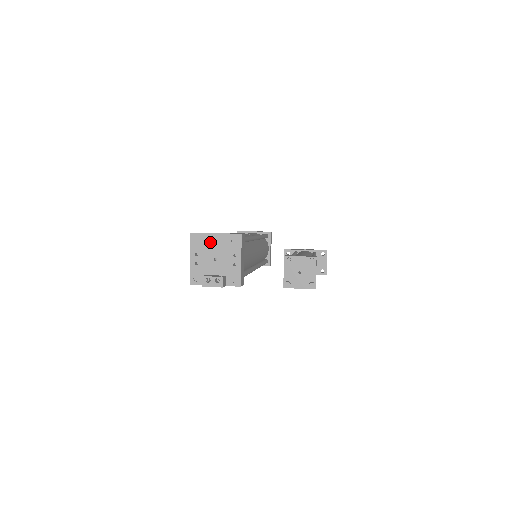
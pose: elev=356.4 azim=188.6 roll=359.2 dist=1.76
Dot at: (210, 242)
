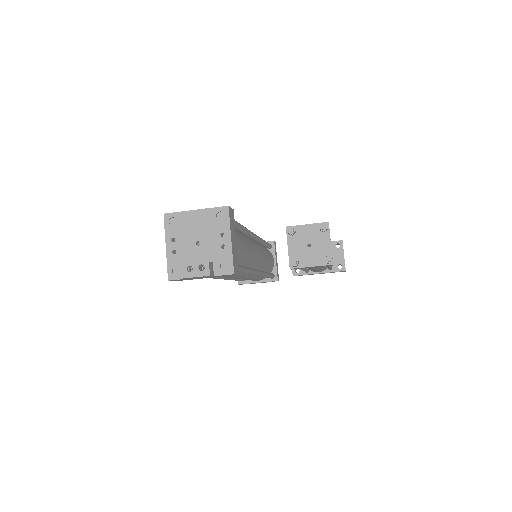
Dot at: (189, 222)
